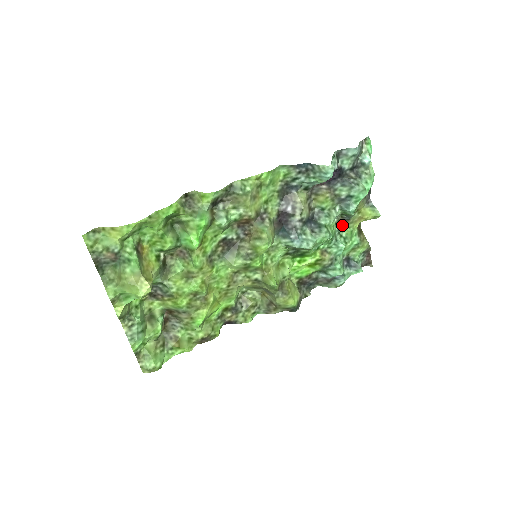
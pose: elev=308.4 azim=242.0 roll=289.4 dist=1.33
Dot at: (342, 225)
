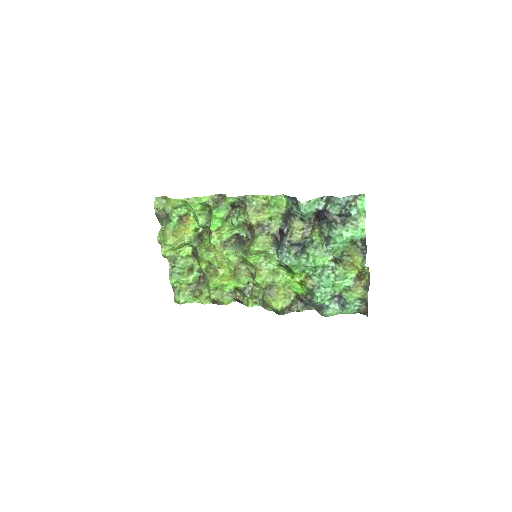
Dot at: (337, 264)
